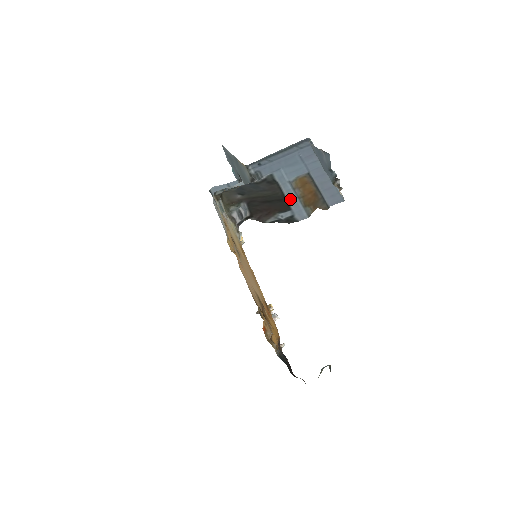
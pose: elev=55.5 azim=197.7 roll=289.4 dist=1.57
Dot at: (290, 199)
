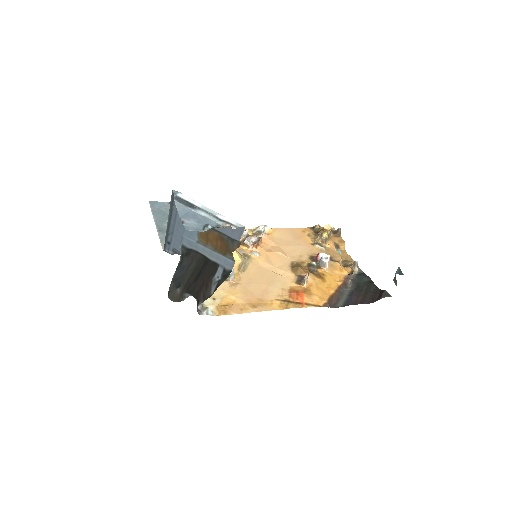
Dot at: (211, 256)
